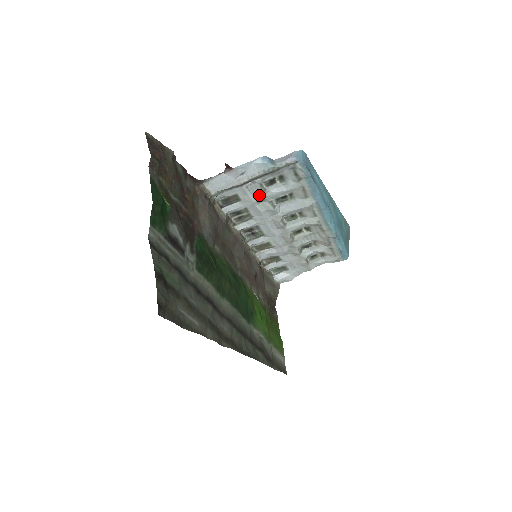
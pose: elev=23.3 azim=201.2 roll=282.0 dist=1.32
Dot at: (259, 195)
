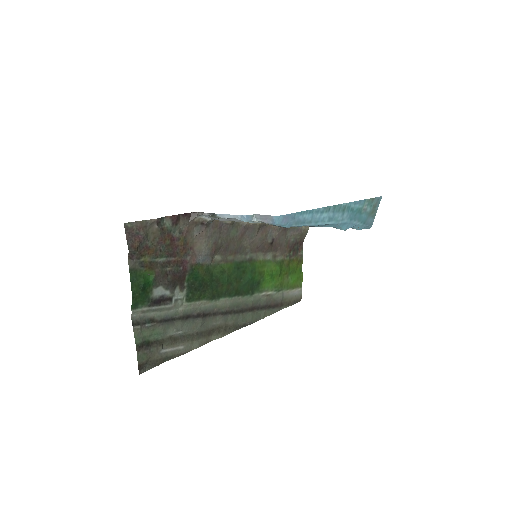
Dot at: occluded
